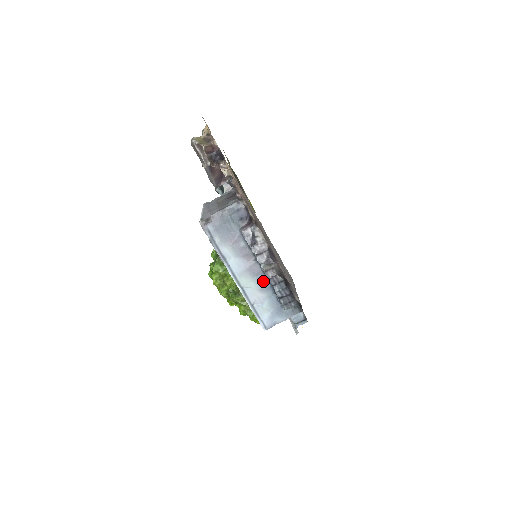
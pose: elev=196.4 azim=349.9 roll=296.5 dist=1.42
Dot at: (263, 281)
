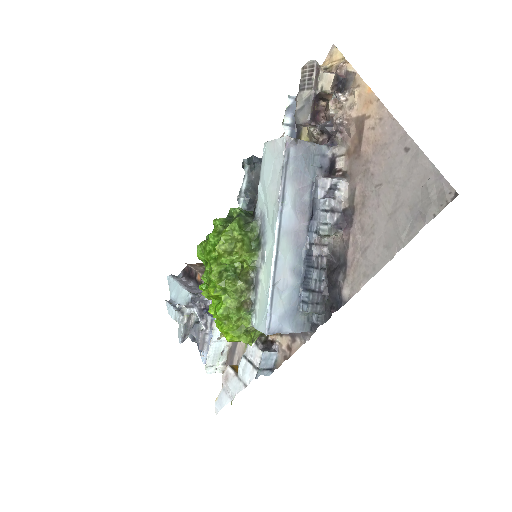
Dot at: (299, 260)
